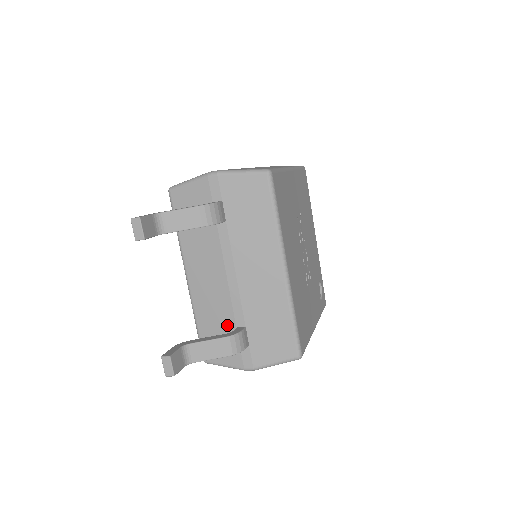
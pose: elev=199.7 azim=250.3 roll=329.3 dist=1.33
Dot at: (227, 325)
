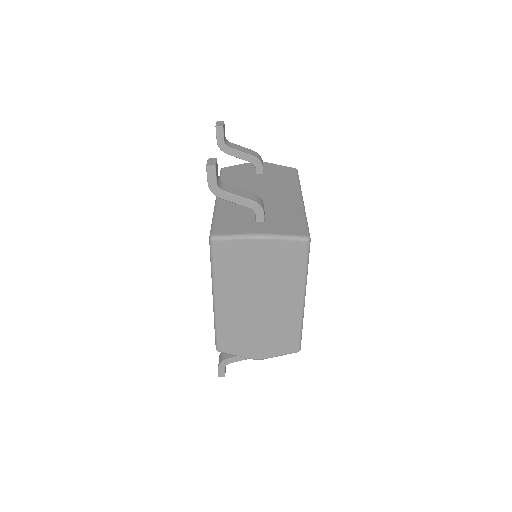
Dot at: (247, 213)
